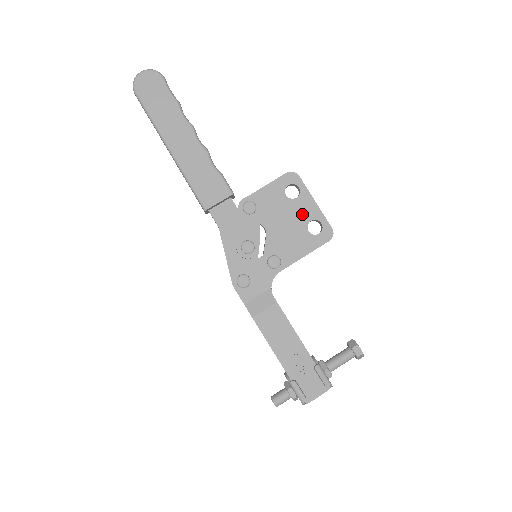
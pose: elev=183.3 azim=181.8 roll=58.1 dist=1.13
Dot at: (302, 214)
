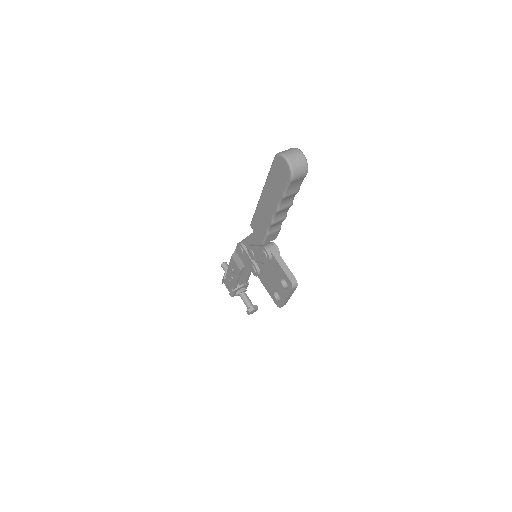
Dot at: (278, 289)
